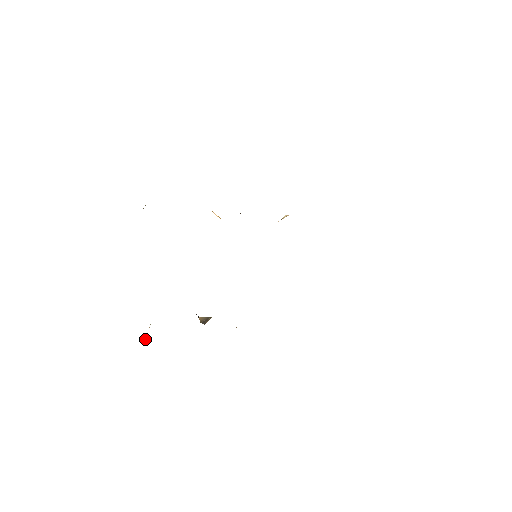
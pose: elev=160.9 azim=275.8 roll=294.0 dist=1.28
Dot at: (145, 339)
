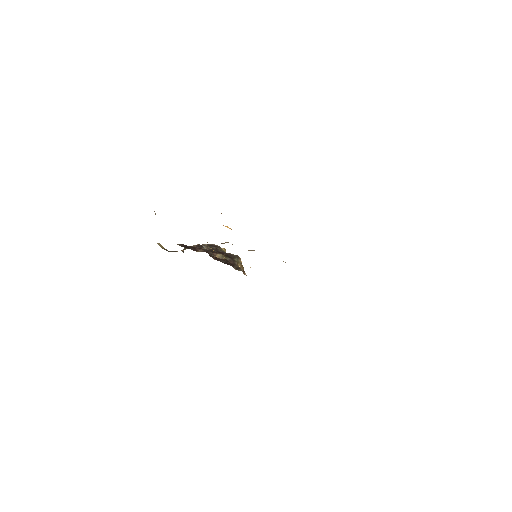
Dot at: occluded
